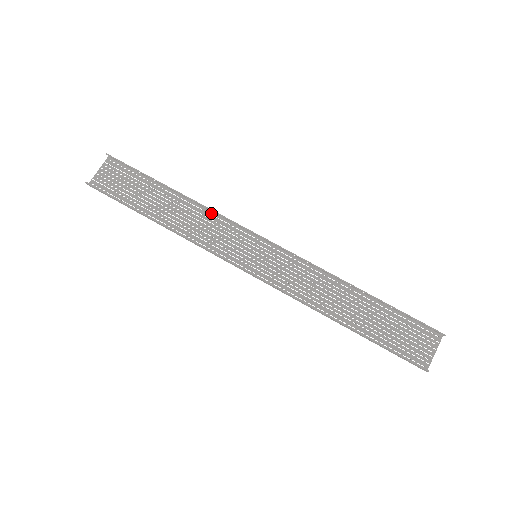
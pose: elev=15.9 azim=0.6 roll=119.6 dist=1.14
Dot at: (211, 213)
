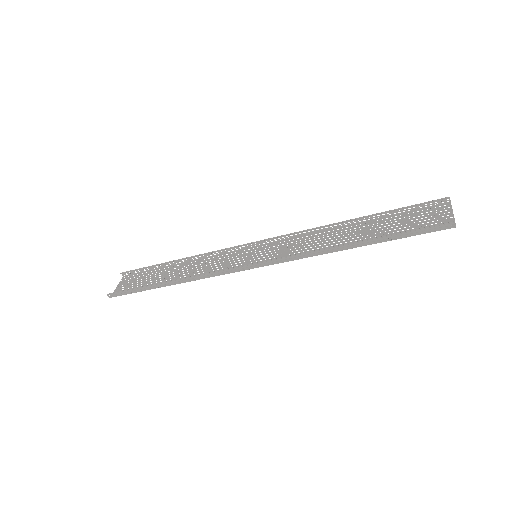
Dot at: (210, 257)
